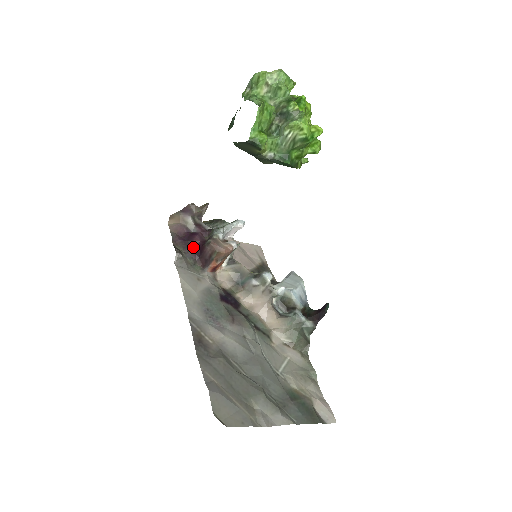
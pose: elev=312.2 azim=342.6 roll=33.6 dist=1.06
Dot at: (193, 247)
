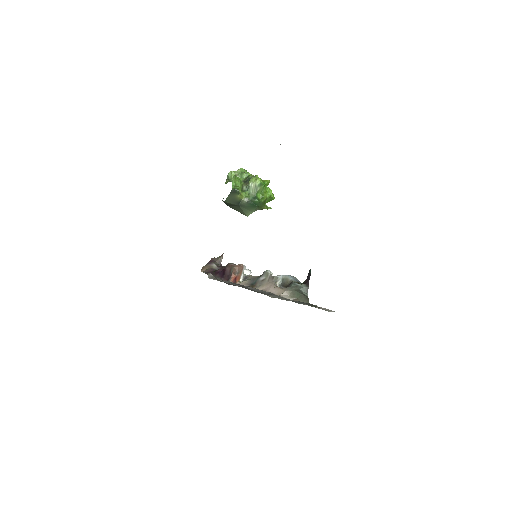
Dot at: (219, 273)
